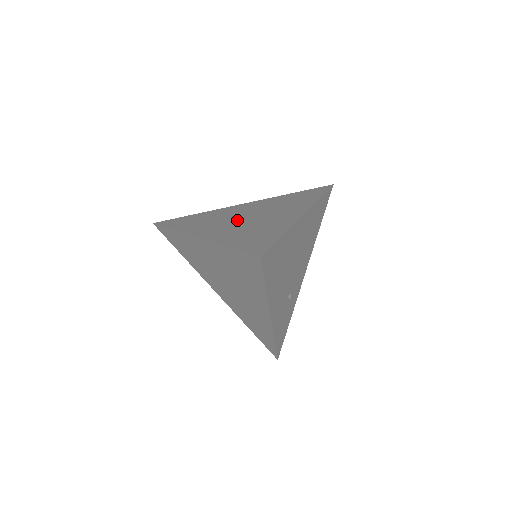
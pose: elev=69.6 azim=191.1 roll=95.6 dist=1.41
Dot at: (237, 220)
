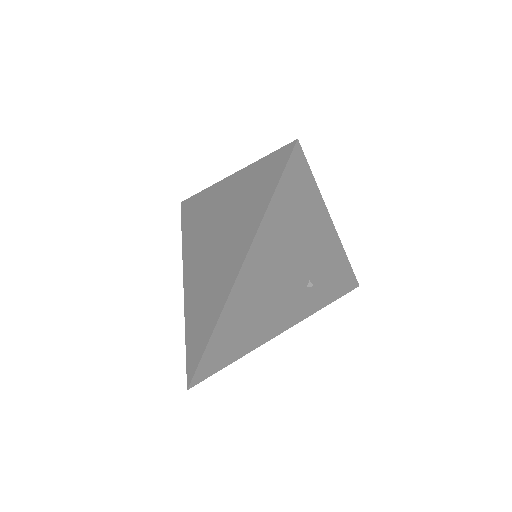
Dot at: (206, 251)
